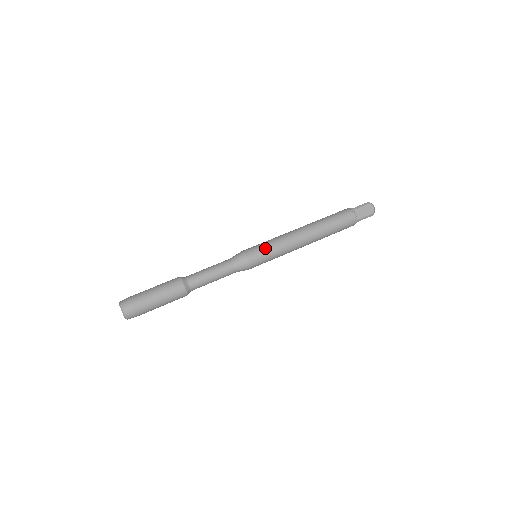
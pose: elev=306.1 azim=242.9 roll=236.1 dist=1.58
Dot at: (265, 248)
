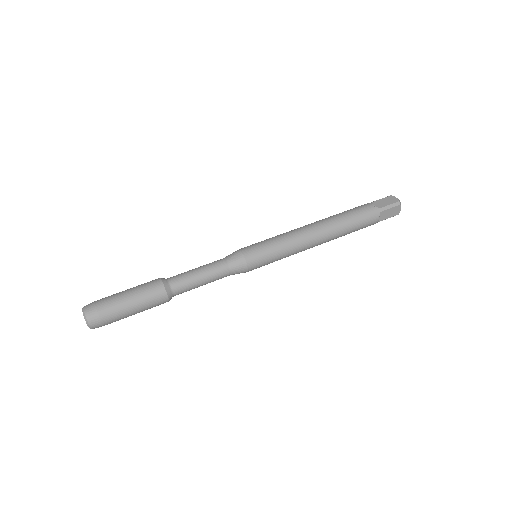
Dot at: (263, 241)
